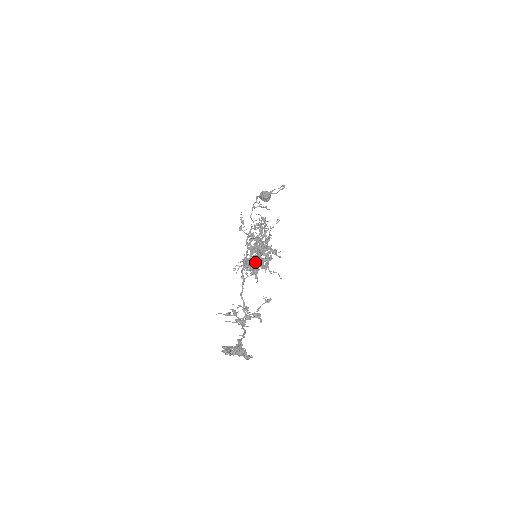
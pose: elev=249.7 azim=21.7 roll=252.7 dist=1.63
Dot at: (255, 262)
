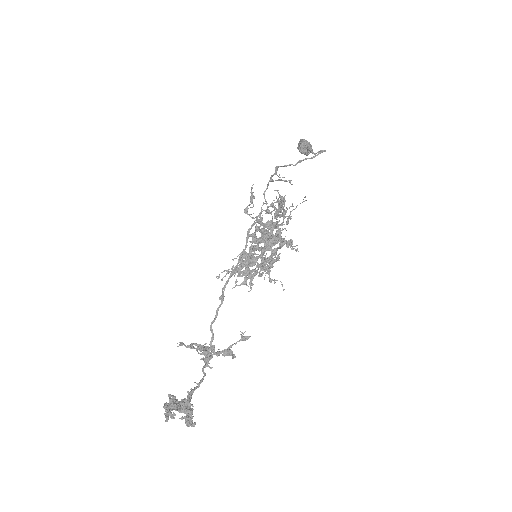
Dot at: (249, 270)
